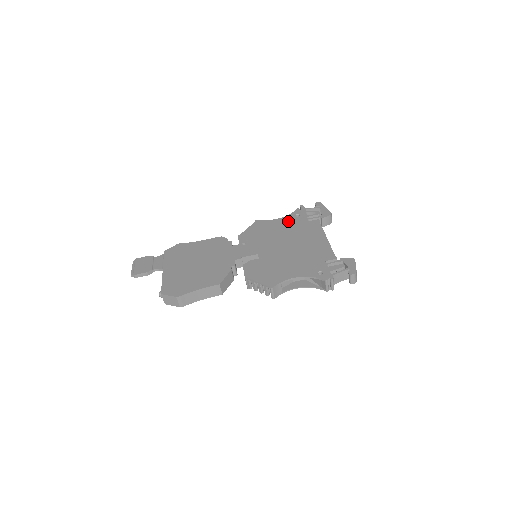
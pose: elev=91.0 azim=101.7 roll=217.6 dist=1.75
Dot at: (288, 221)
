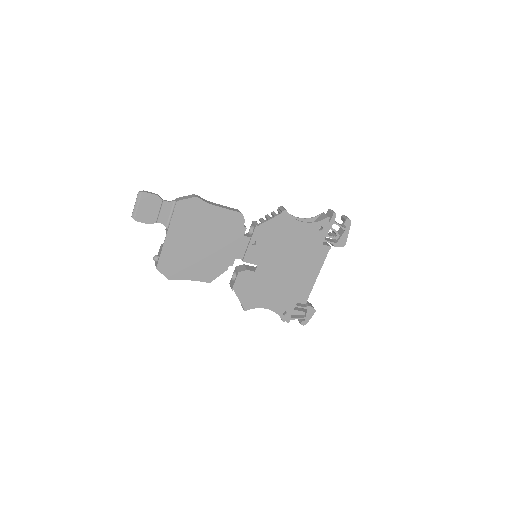
Dot at: (308, 233)
